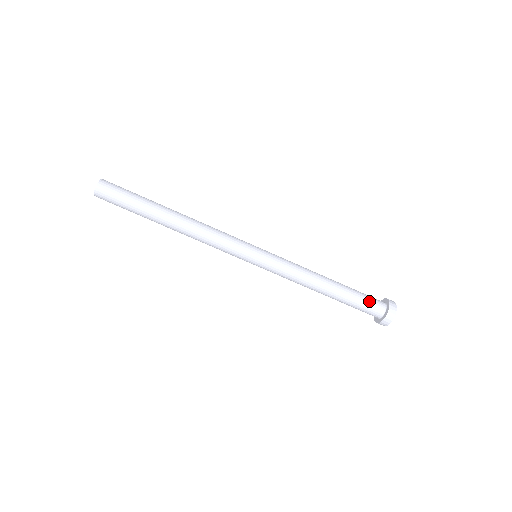
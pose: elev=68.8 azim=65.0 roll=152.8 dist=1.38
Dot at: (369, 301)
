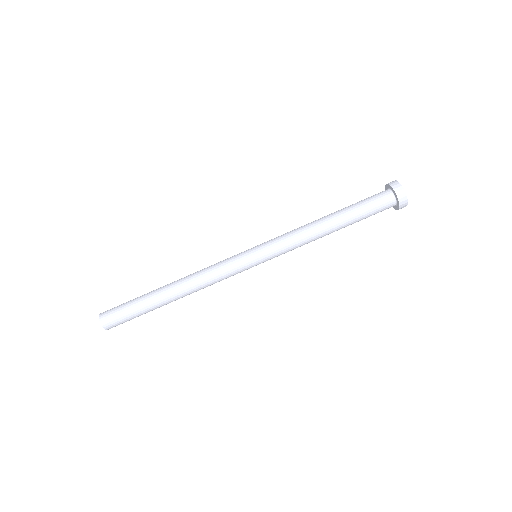
Dot at: (370, 197)
